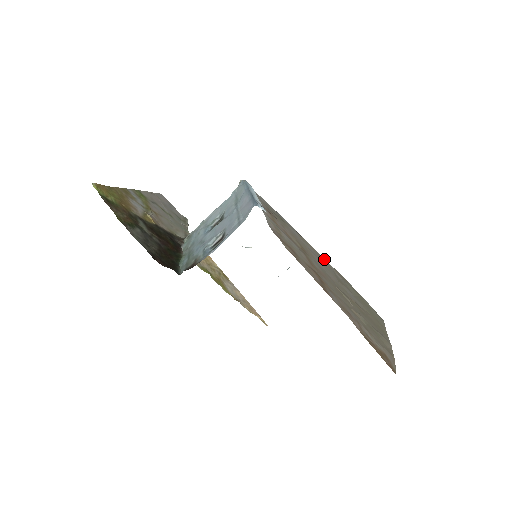
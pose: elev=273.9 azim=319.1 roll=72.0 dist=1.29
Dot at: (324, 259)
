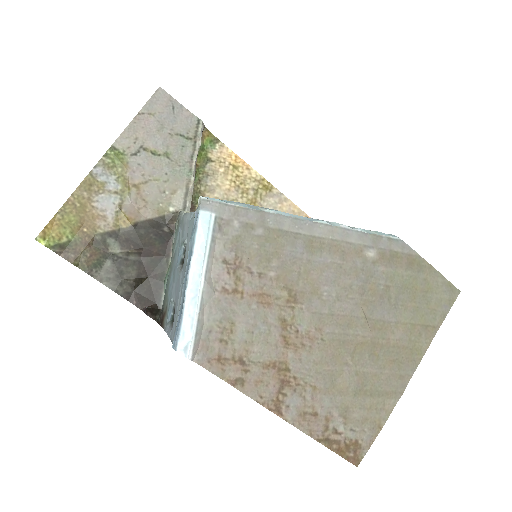
Dot at: (359, 248)
